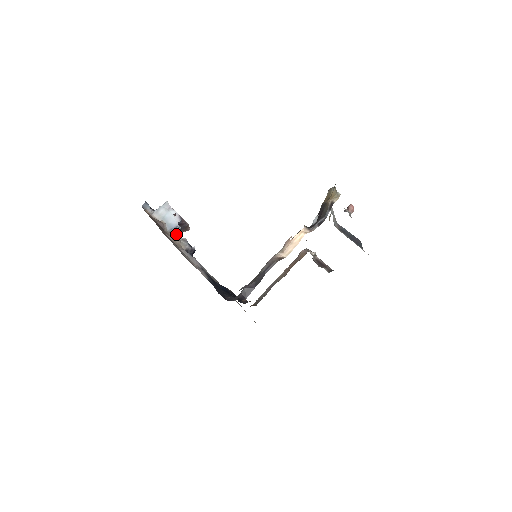
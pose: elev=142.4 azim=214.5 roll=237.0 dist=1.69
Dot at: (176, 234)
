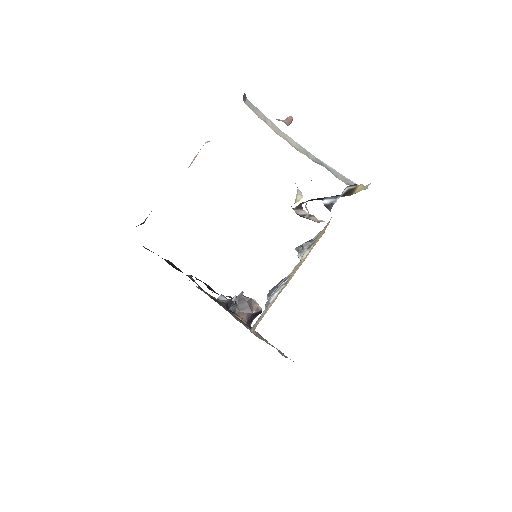
Dot at: occluded
